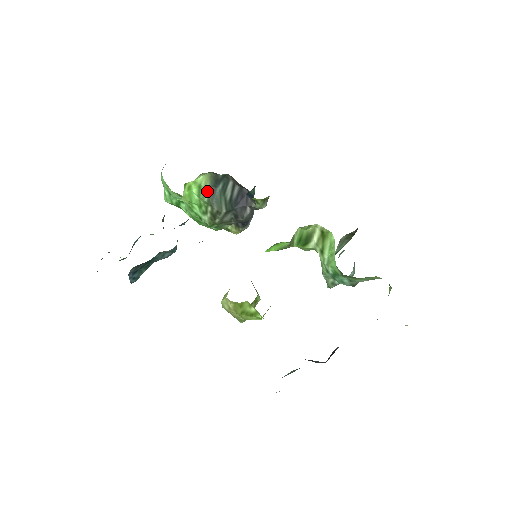
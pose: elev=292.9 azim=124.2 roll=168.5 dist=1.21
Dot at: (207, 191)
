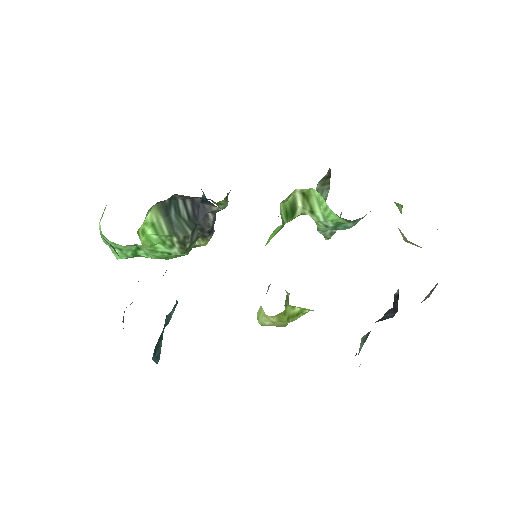
Dot at: (163, 224)
